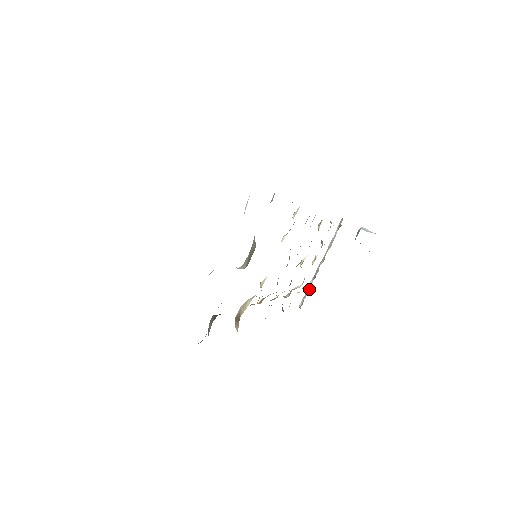
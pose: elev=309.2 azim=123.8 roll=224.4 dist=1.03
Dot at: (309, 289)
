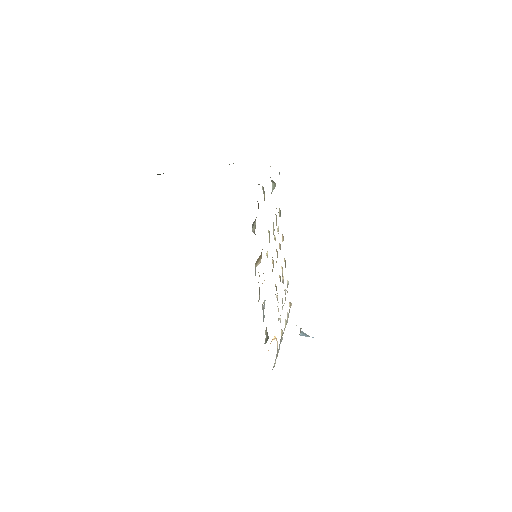
Dot at: (278, 351)
